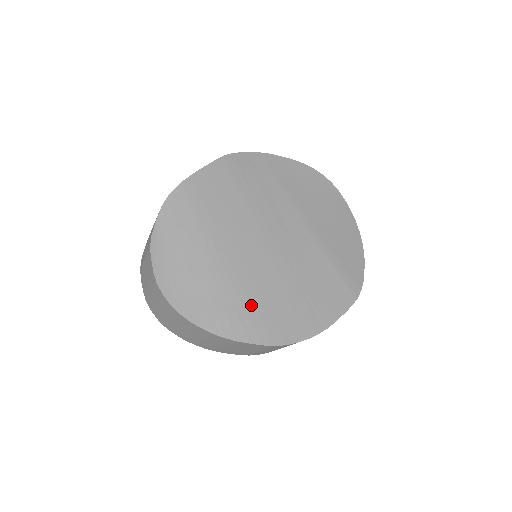
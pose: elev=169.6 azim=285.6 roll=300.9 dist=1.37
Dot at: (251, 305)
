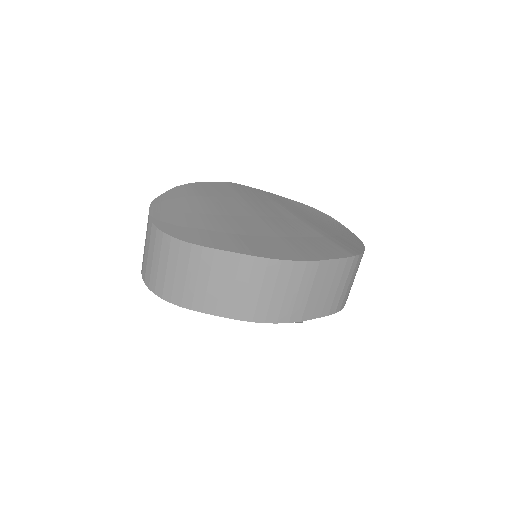
Dot at: (235, 235)
